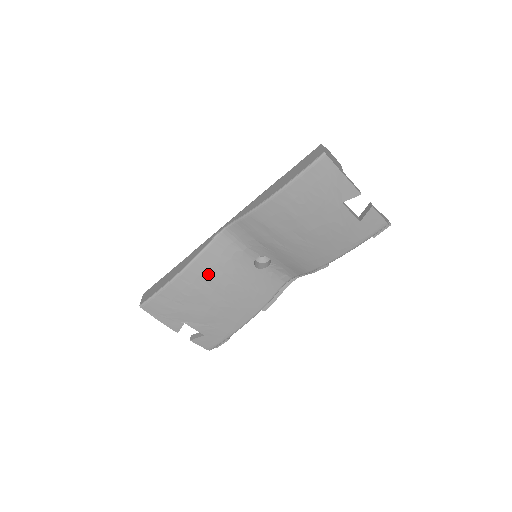
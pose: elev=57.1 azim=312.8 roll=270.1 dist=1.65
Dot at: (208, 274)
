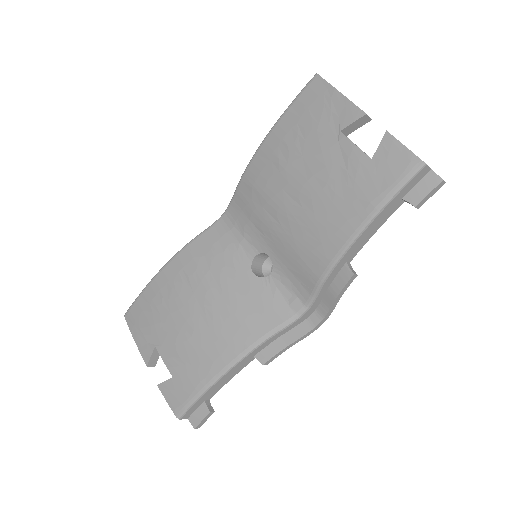
Dot at: (192, 268)
